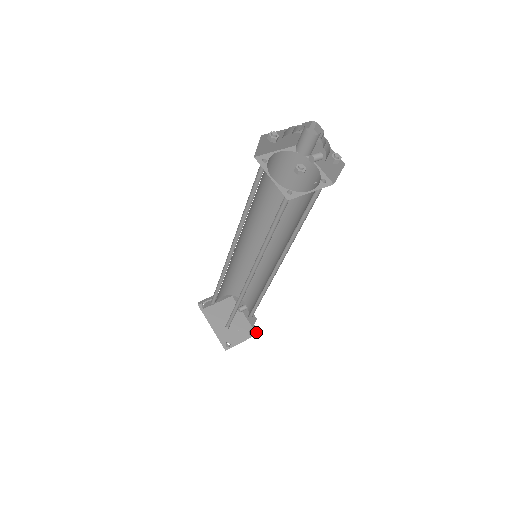
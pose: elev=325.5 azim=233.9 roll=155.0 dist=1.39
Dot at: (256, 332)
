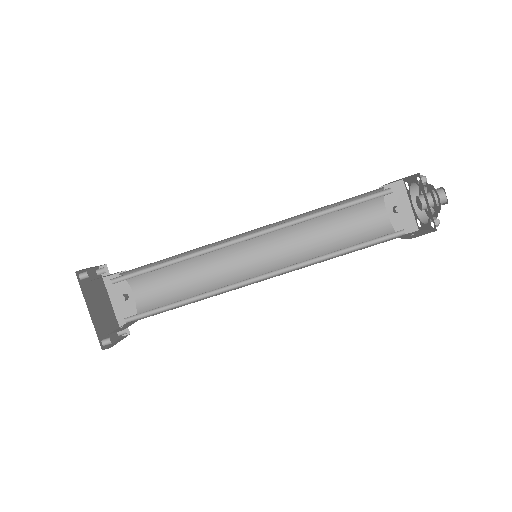
Dot at: occluded
